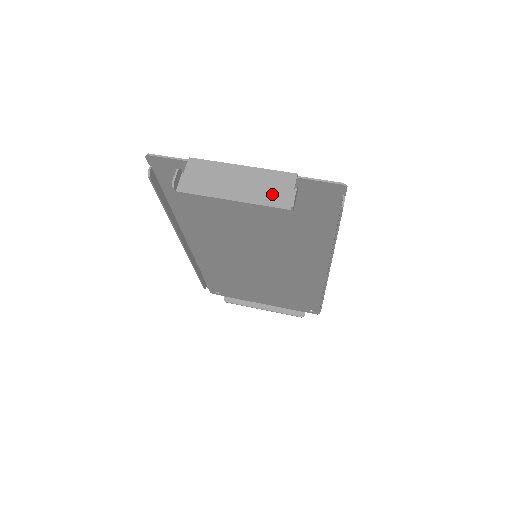
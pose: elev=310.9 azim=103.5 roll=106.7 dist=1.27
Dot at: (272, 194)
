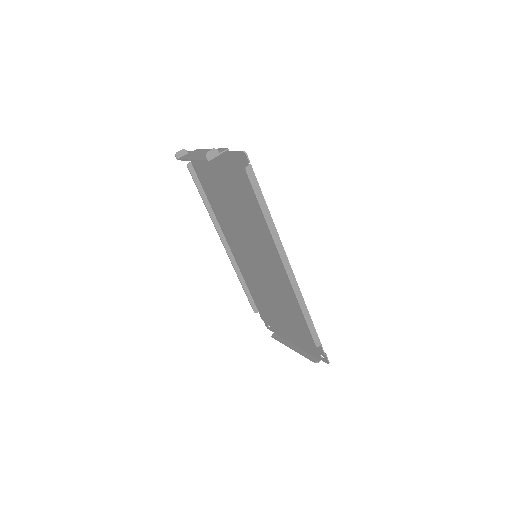
Dot at: occluded
